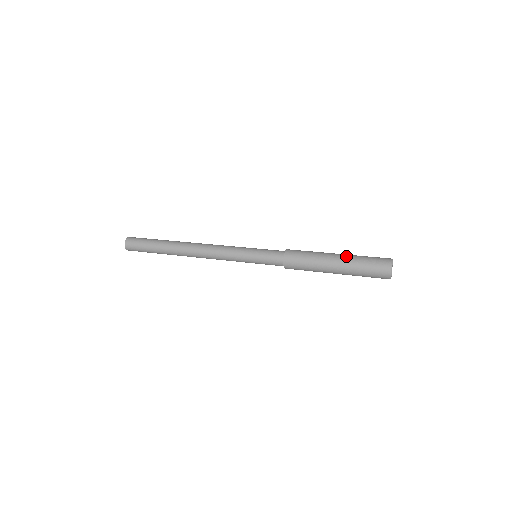
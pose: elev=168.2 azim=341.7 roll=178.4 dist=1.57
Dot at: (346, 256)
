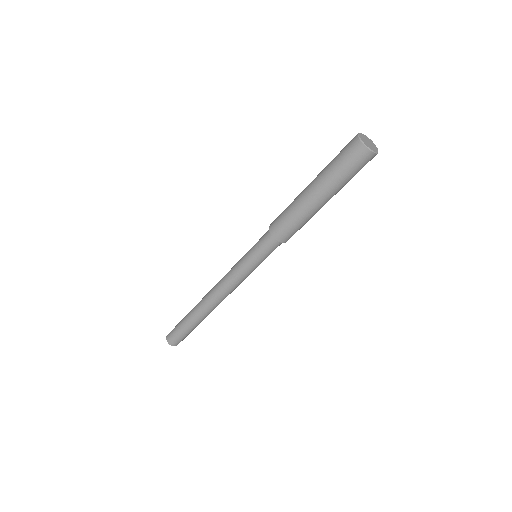
Dot at: (318, 175)
